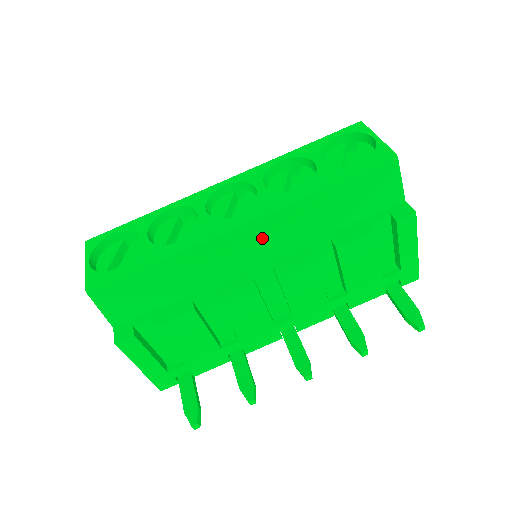
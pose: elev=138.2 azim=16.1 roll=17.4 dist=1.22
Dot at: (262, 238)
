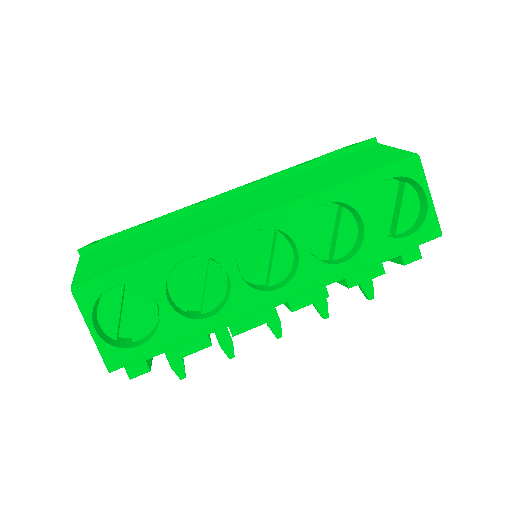
Dot at: occluded
